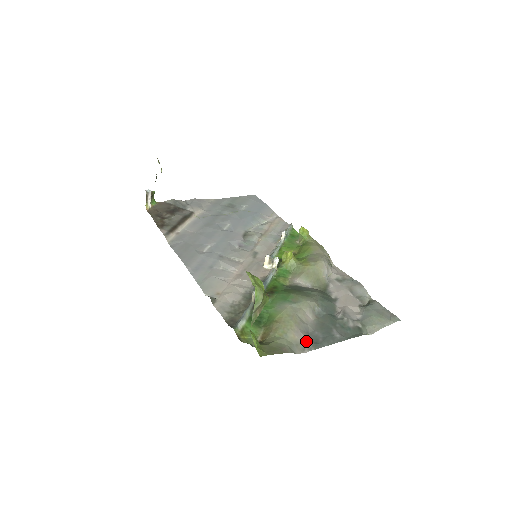
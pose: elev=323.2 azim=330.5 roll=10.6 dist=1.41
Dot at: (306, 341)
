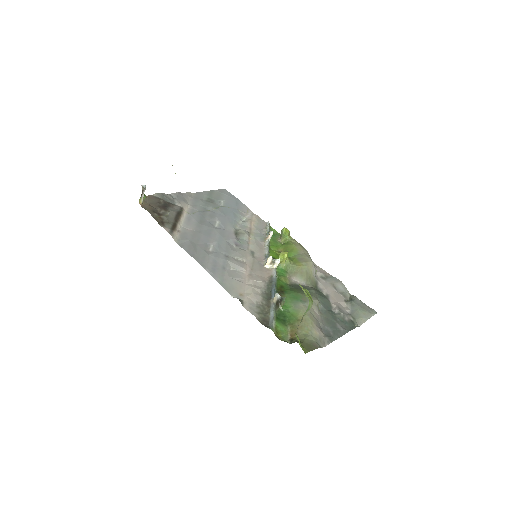
Dot at: (323, 336)
